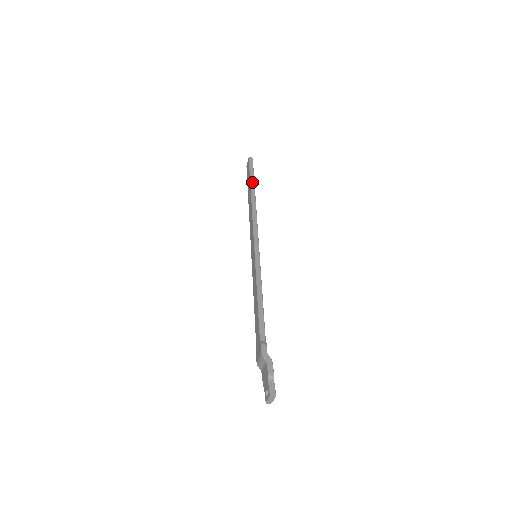
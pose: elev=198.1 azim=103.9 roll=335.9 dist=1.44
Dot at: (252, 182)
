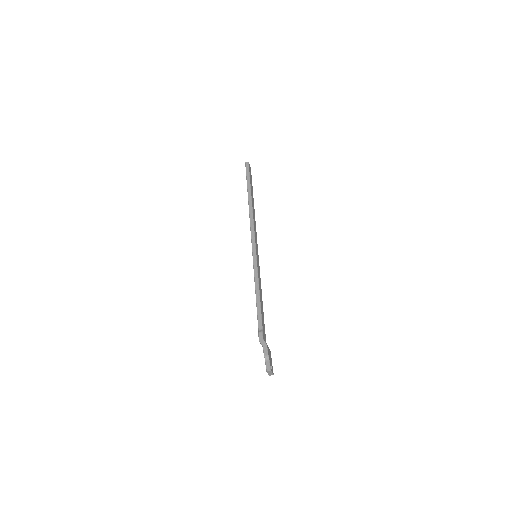
Dot at: (248, 187)
